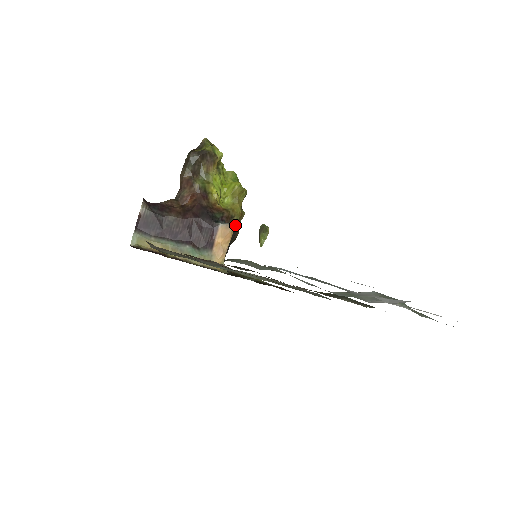
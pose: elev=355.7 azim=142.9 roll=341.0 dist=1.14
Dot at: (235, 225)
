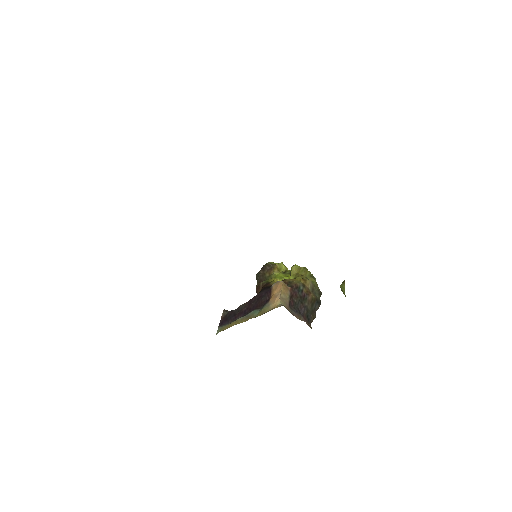
Dot at: (294, 285)
